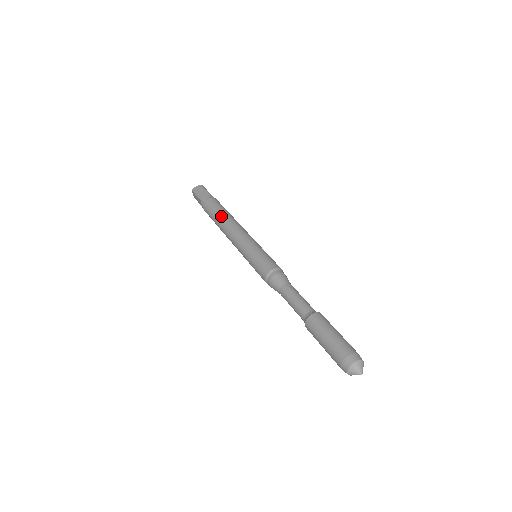
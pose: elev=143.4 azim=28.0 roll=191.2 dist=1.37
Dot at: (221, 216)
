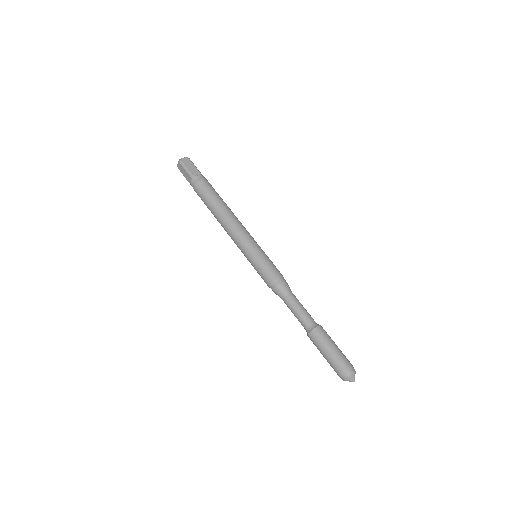
Dot at: (219, 205)
